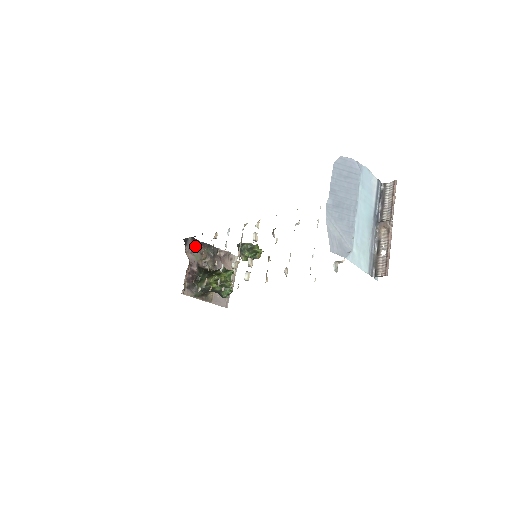
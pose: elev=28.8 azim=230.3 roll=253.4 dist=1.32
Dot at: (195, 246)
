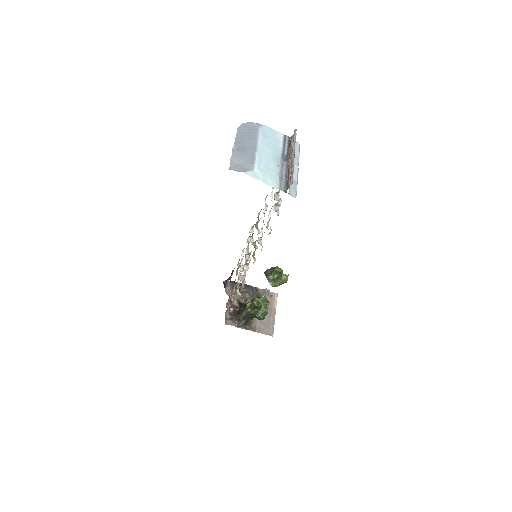
Dot at: occluded
